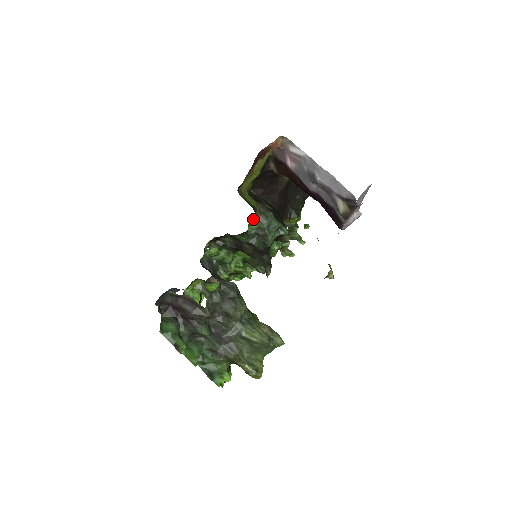
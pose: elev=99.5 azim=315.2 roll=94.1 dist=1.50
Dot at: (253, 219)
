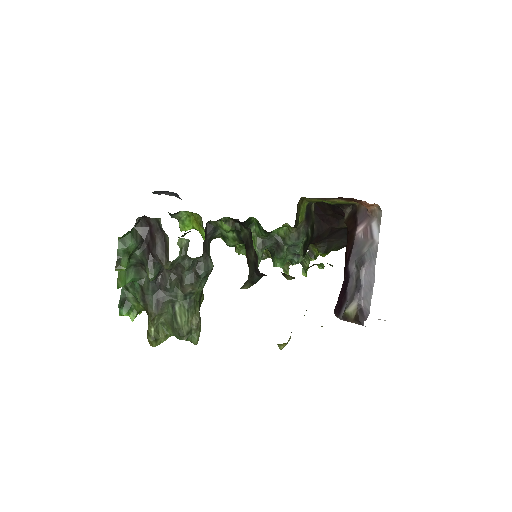
Dot at: (287, 228)
